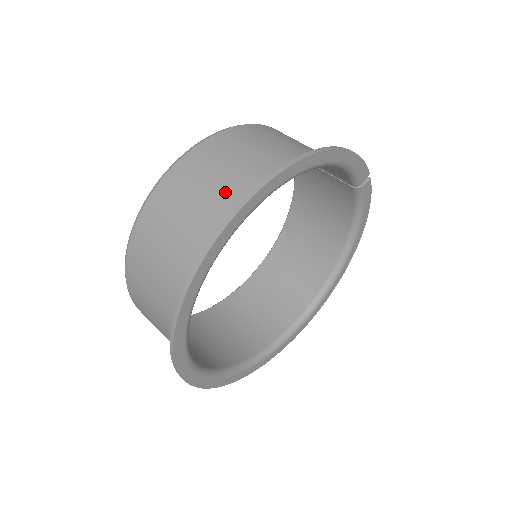
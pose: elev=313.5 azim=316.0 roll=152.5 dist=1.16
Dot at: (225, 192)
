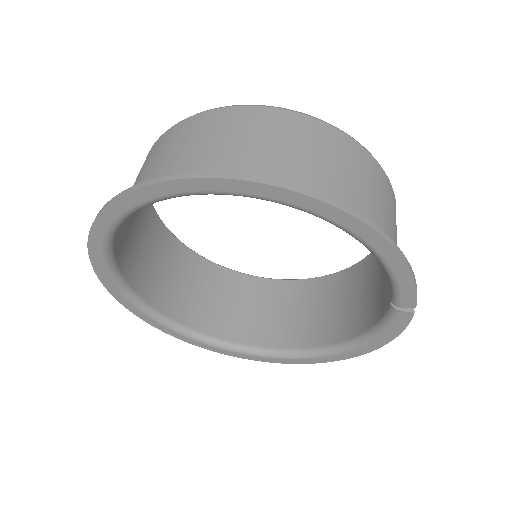
Dot at: (249, 161)
